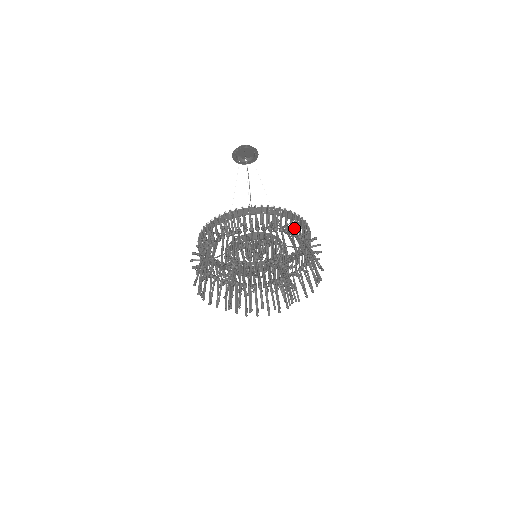
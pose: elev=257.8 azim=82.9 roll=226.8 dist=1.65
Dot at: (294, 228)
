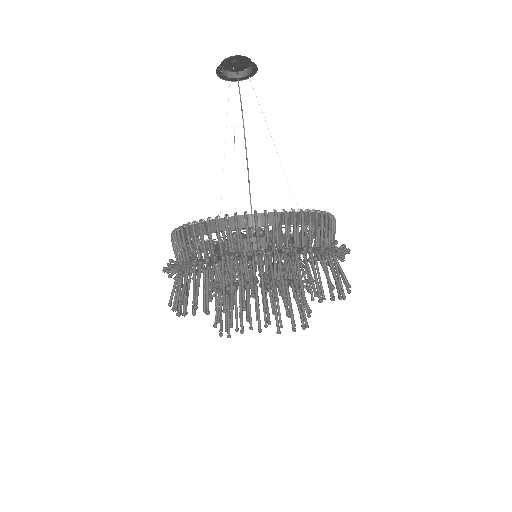
Dot at: (301, 239)
